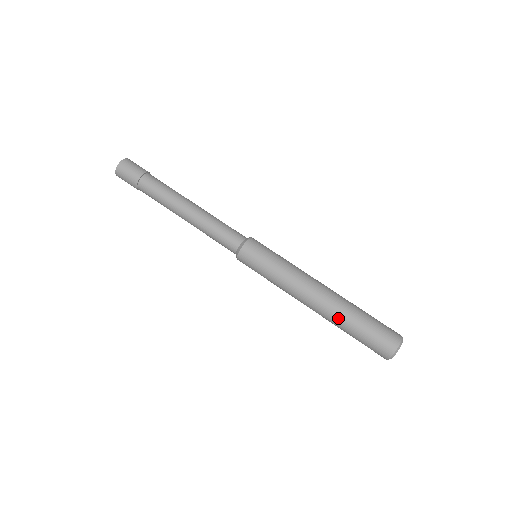
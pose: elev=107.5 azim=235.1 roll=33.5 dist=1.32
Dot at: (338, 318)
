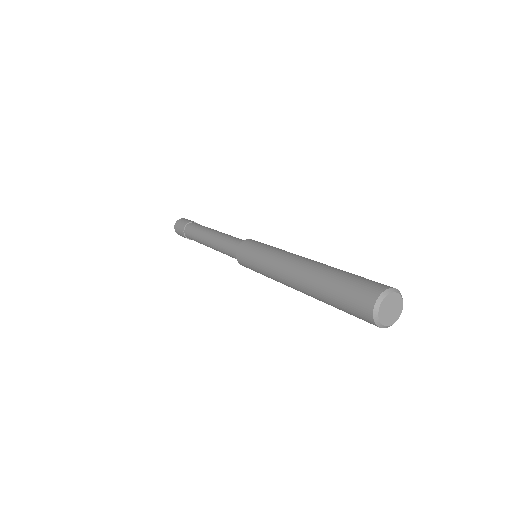
Dot at: (314, 281)
